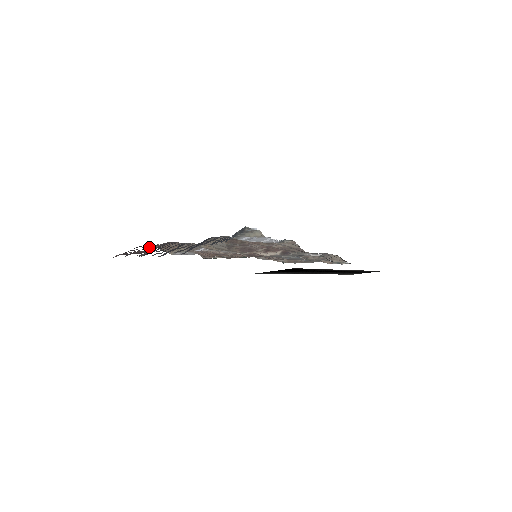
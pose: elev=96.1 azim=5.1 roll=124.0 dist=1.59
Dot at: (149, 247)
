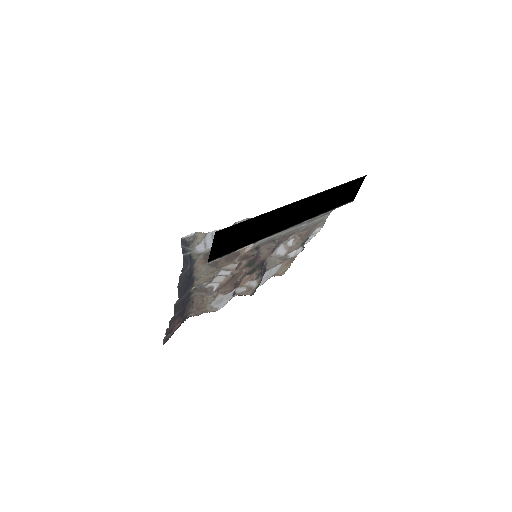
Dot at: (185, 317)
